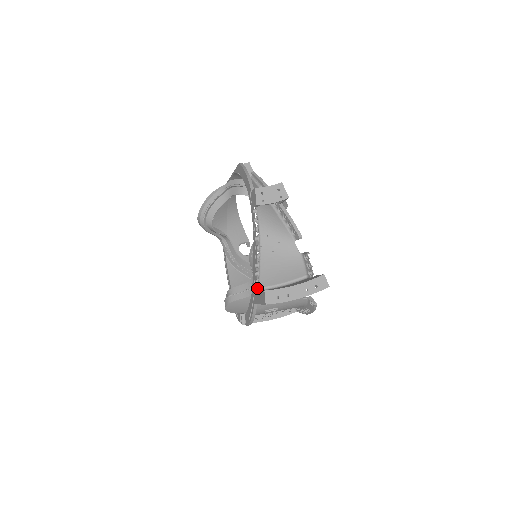
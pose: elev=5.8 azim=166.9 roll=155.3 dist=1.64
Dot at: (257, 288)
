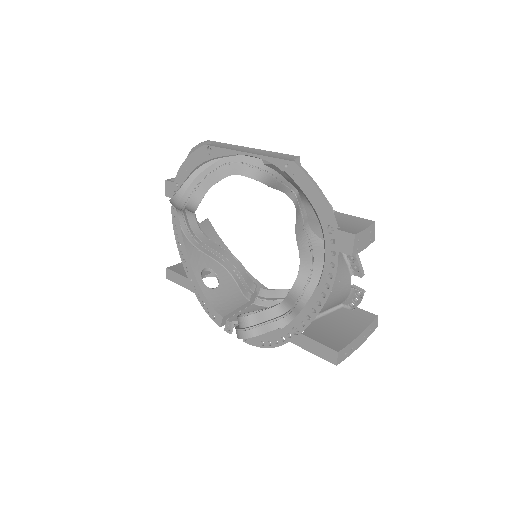
Dot at: occluded
